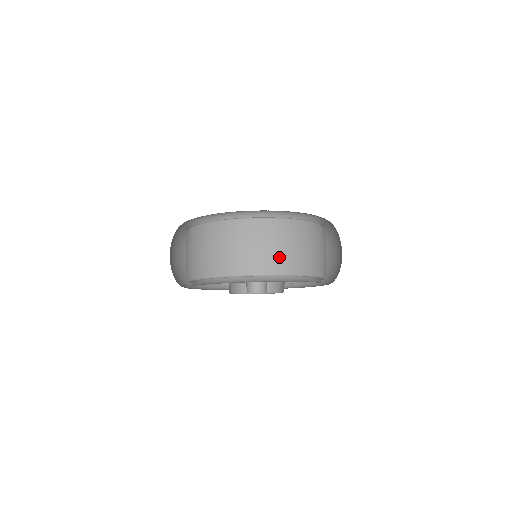
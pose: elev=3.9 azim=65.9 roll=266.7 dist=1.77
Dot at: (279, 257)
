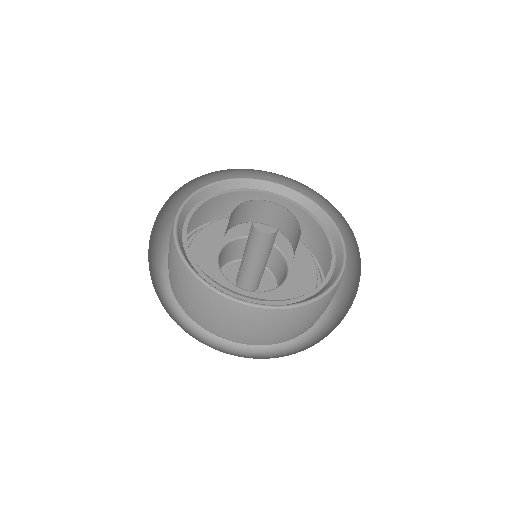
Dot at: (283, 335)
